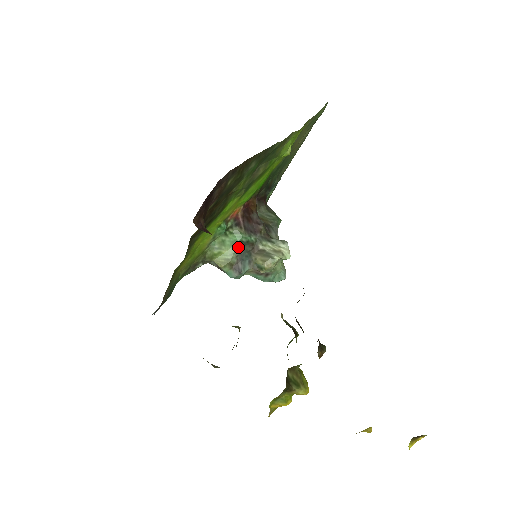
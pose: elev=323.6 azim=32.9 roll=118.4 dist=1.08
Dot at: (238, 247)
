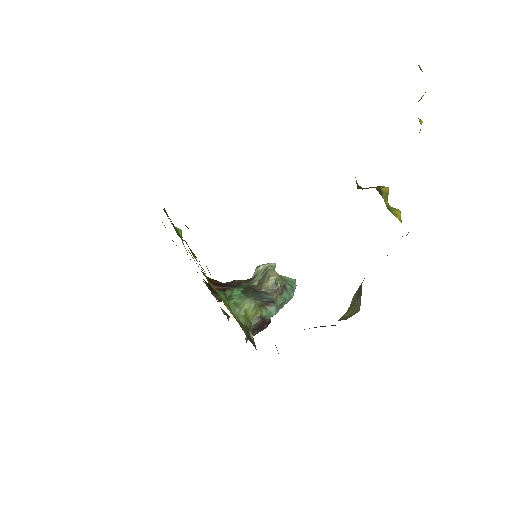
Dot at: (246, 295)
